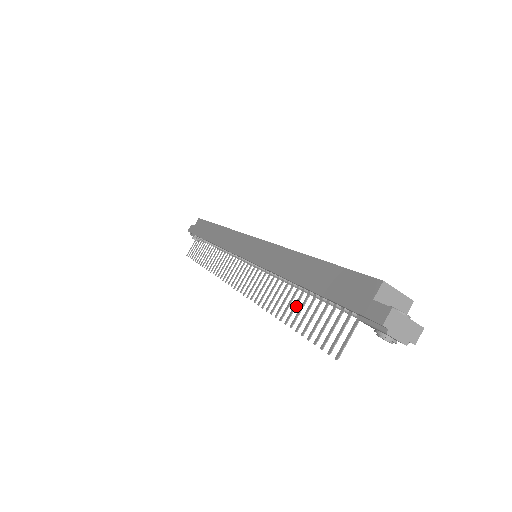
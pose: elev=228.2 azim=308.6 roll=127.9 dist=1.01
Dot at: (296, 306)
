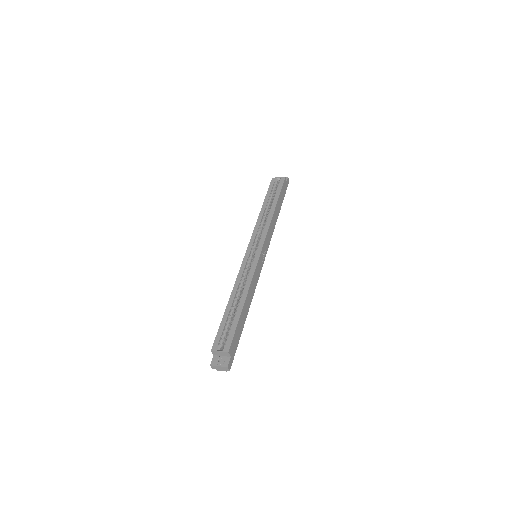
Dot at: occluded
